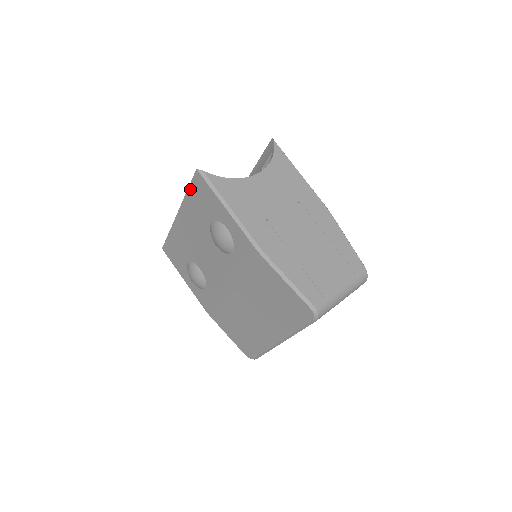
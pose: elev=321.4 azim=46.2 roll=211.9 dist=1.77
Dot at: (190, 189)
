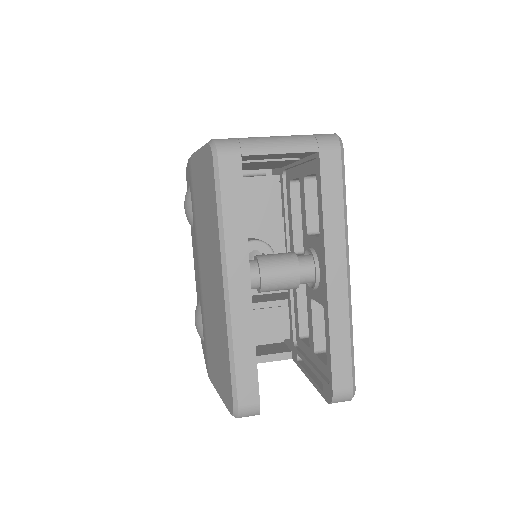
Dot at: occluded
